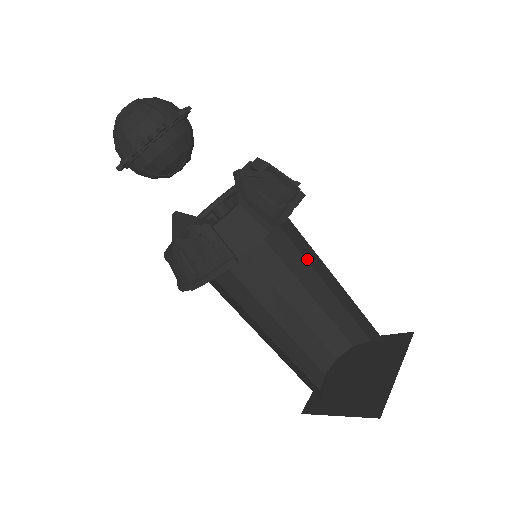
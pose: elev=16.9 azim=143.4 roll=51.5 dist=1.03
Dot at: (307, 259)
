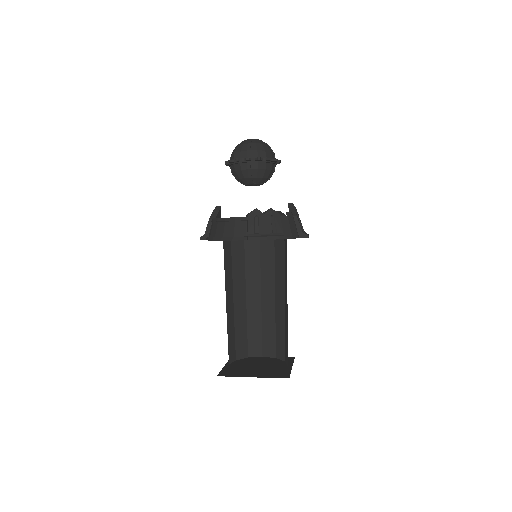
Dot at: (262, 282)
